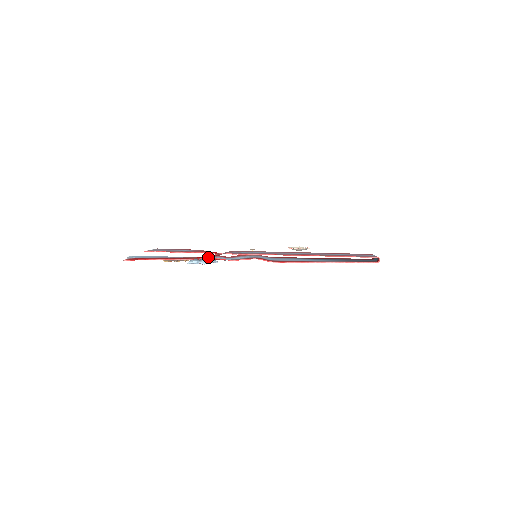
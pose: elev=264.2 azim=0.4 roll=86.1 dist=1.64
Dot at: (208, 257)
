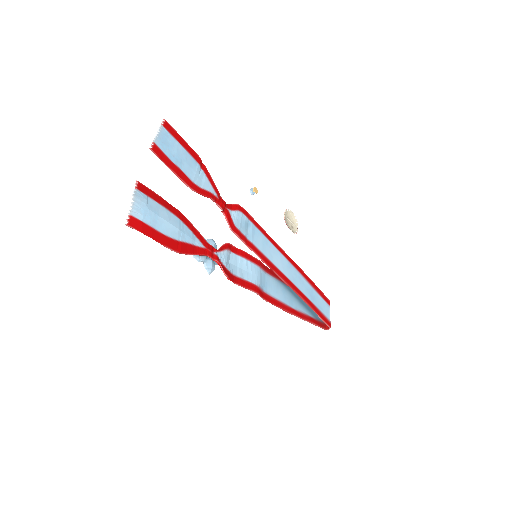
Dot at: (218, 261)
